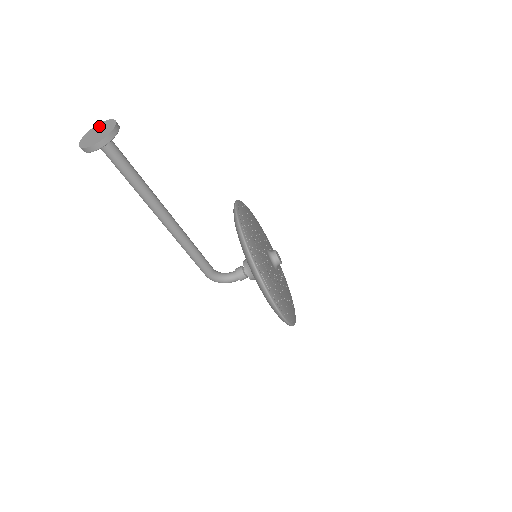
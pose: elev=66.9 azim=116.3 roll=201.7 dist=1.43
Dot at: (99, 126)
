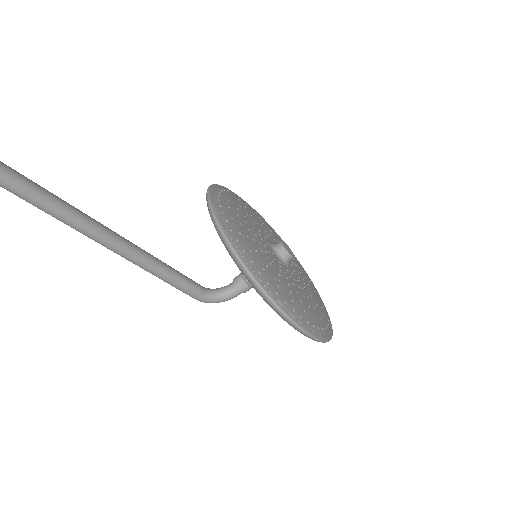
Dot at: out of frame
